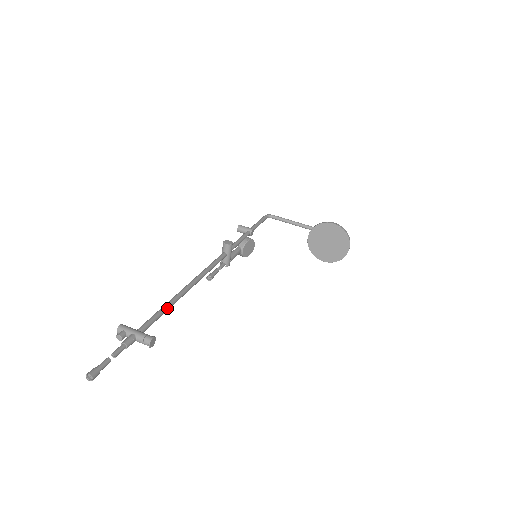
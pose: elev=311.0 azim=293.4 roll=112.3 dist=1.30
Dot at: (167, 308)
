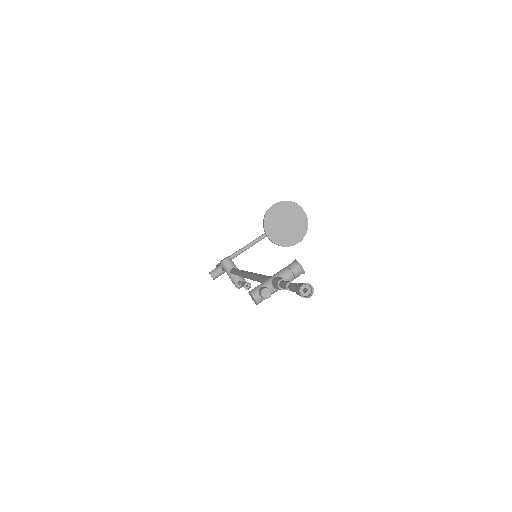
Dot at: occluded
